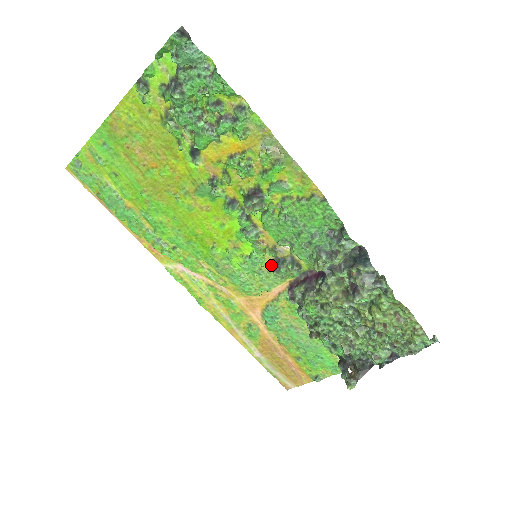
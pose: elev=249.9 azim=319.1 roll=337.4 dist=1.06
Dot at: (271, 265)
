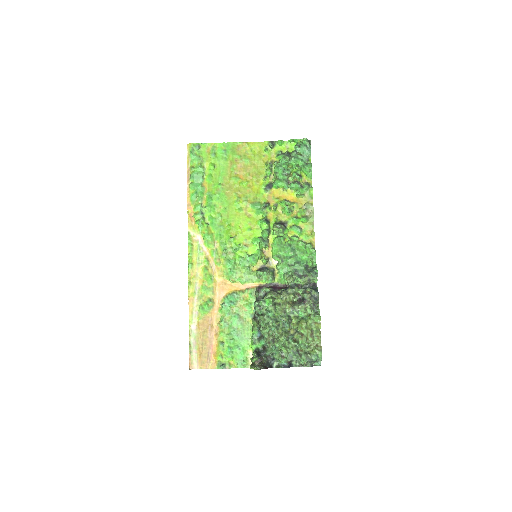
Dot at: (257, 268)
